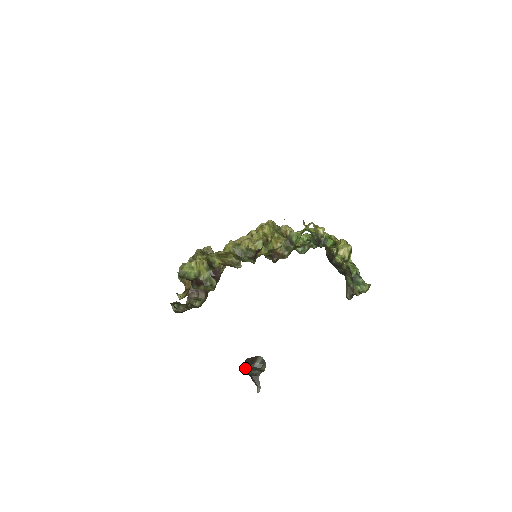
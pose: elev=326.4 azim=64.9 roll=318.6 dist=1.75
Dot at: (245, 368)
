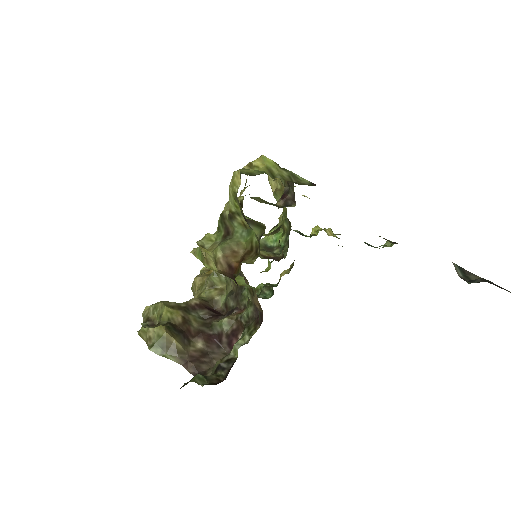
Dot at: occluded
